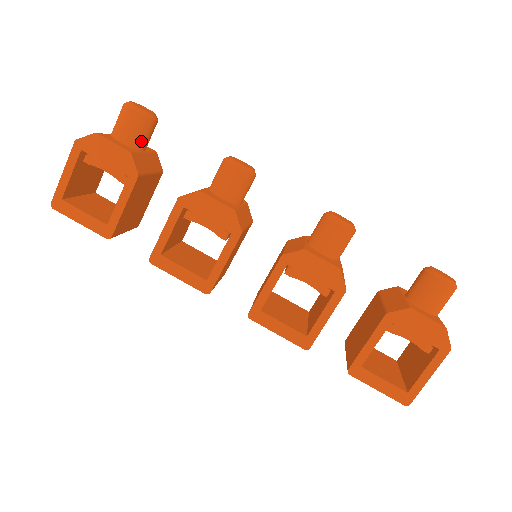
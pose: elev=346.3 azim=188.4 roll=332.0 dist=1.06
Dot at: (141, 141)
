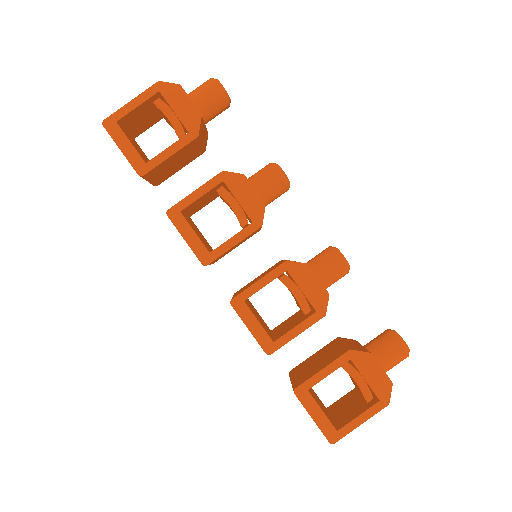
Dot at: (210, 114)
